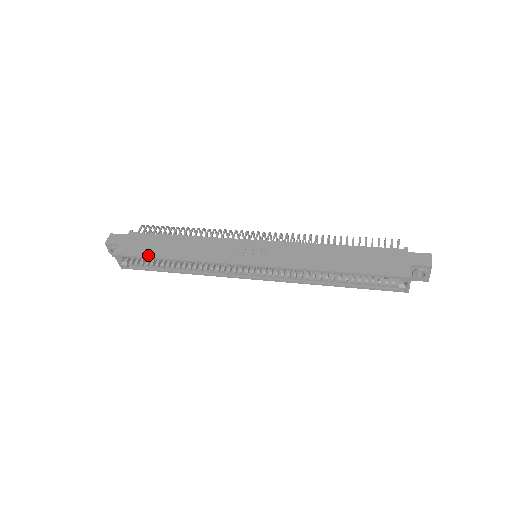
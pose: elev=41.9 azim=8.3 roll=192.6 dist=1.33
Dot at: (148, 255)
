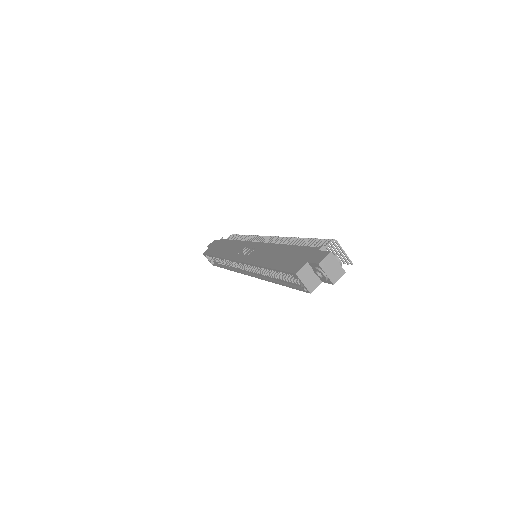
Dot at: (211, 254)
